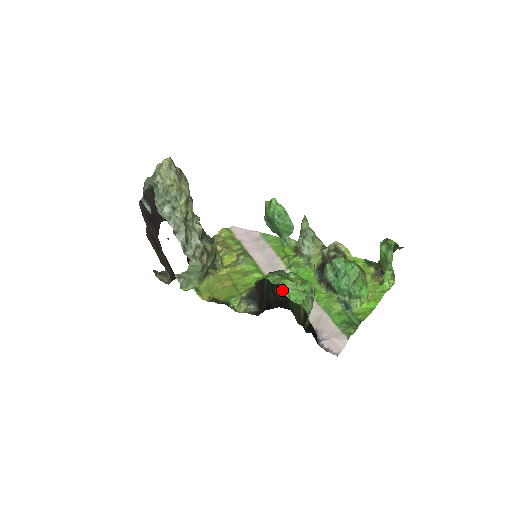
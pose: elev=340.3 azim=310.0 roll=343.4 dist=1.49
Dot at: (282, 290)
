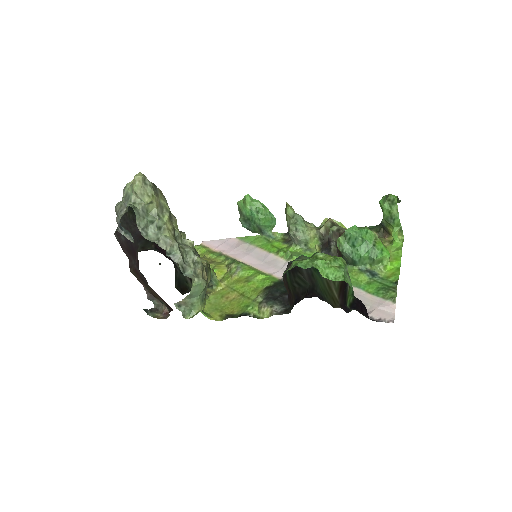
Dot at: (305, 278)
